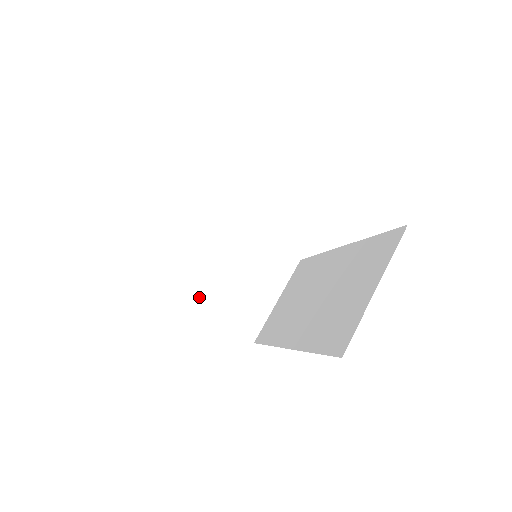
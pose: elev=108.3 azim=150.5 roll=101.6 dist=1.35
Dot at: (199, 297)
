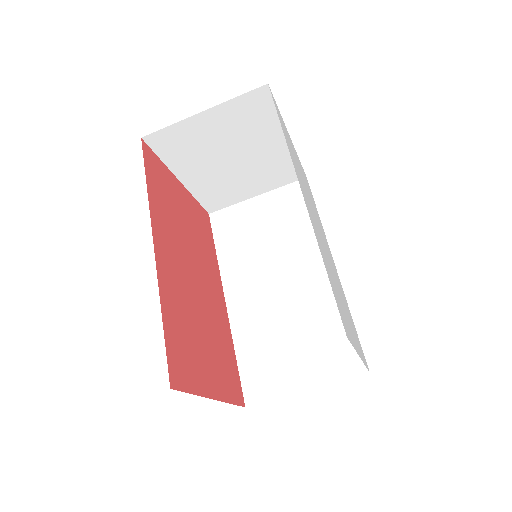
Dot at: (184, 170)
